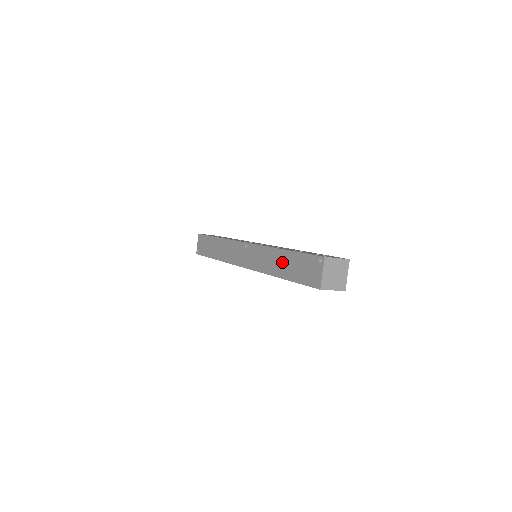
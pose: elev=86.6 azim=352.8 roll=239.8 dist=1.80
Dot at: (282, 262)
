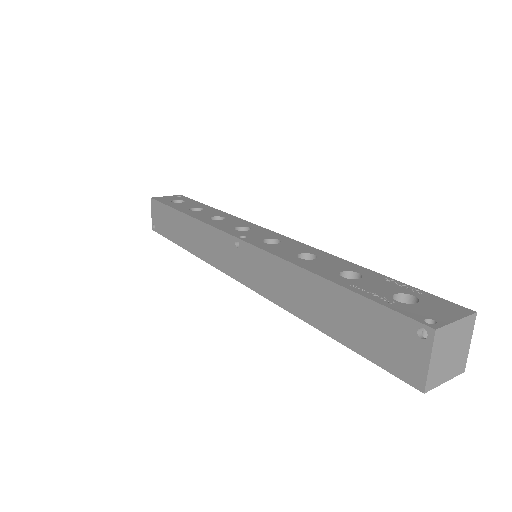
Dot at: (319, 301)
